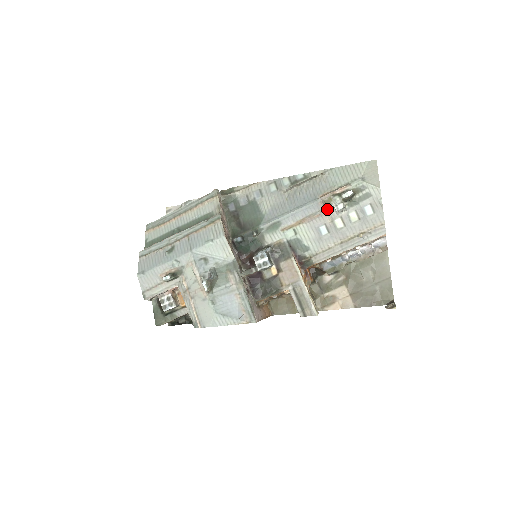
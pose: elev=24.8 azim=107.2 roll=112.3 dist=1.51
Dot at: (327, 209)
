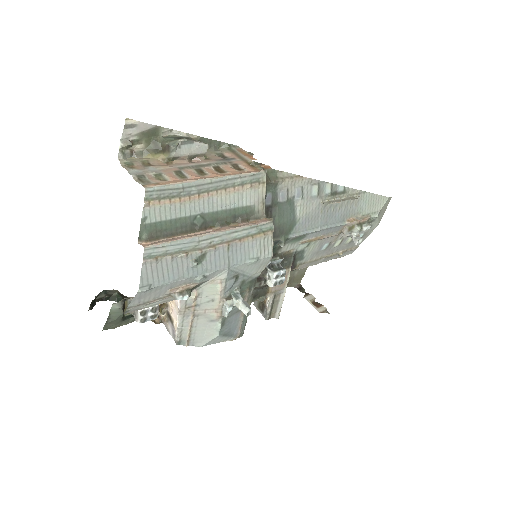
Dot at: (344, 233)
